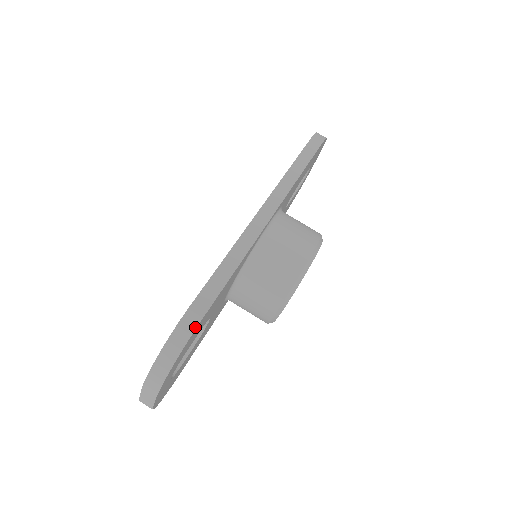
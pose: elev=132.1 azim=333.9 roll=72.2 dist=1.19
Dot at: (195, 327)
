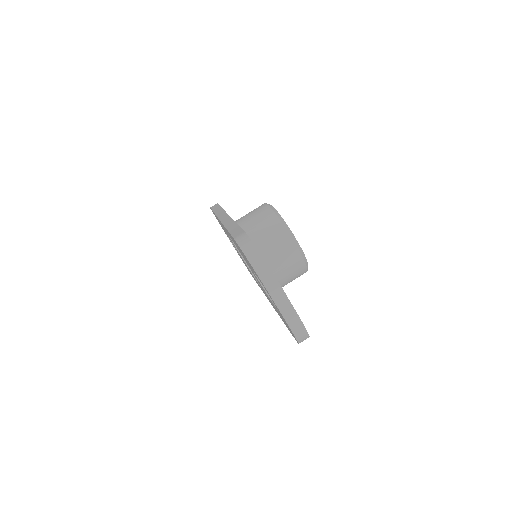
Dot at: (246, 235)
